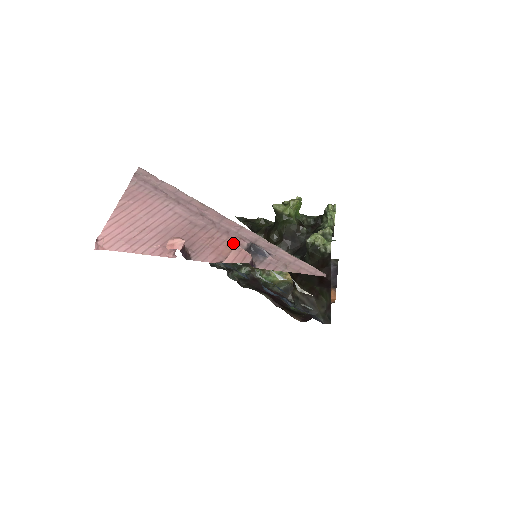
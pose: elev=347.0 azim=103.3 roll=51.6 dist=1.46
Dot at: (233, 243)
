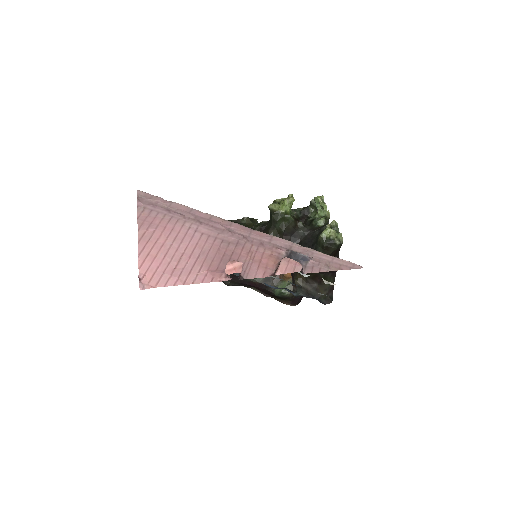
Dot at: (272, 254)
